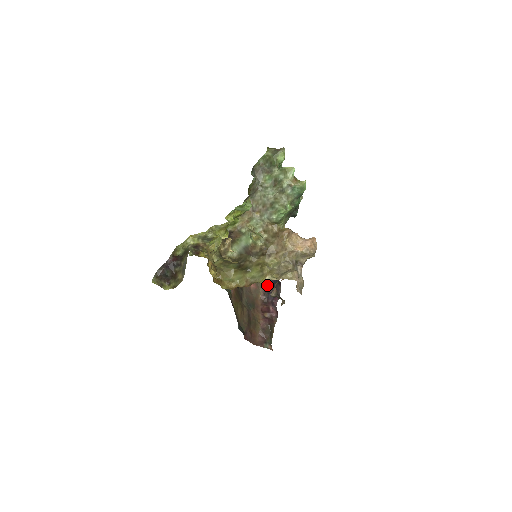
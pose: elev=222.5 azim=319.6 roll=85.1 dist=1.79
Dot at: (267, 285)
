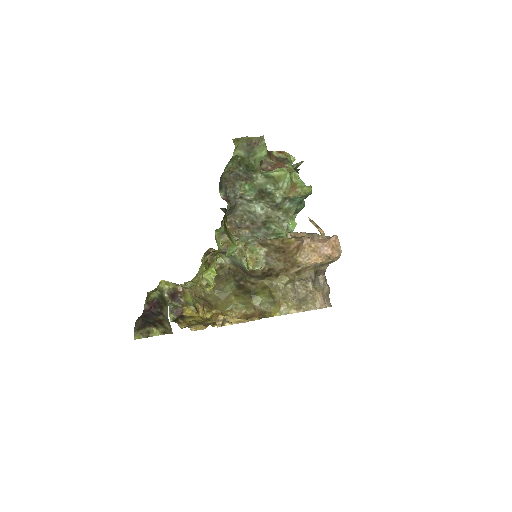
Dot at: occluded
